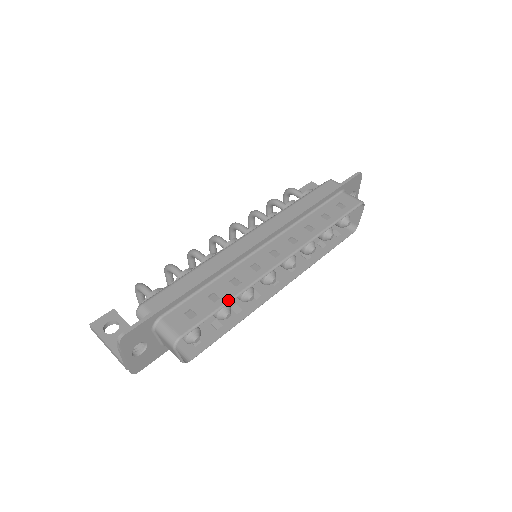
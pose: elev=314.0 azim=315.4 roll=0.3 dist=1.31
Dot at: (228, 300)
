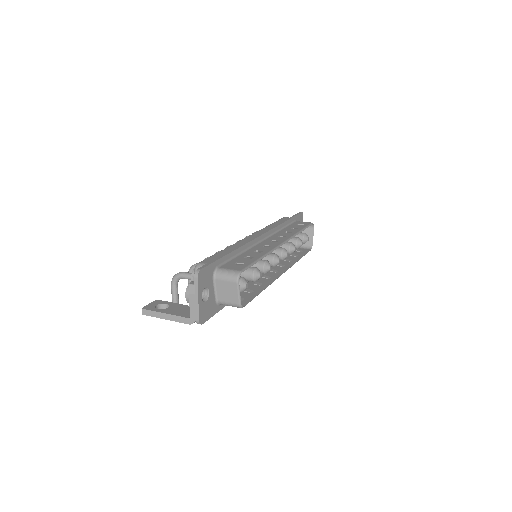
Dot at: (261, 257)
